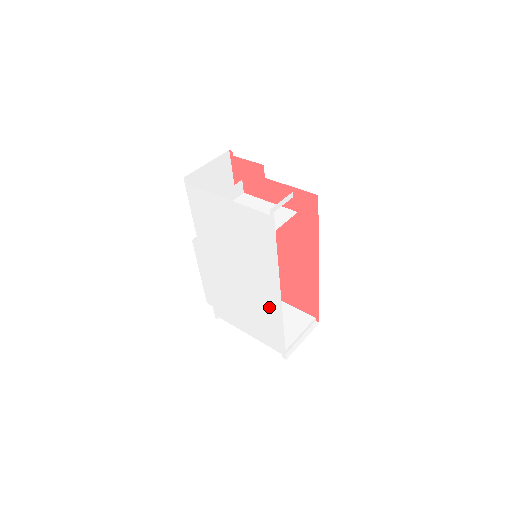
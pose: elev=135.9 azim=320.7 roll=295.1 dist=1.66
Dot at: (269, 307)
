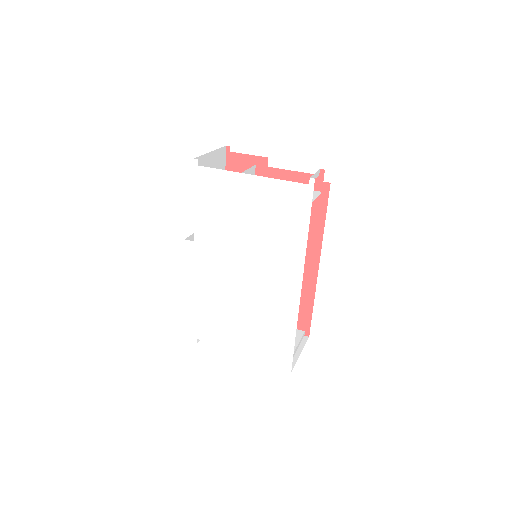
Dot at: (281, 305)
